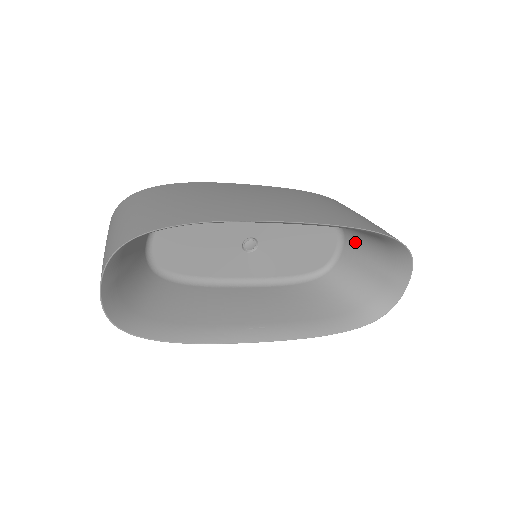
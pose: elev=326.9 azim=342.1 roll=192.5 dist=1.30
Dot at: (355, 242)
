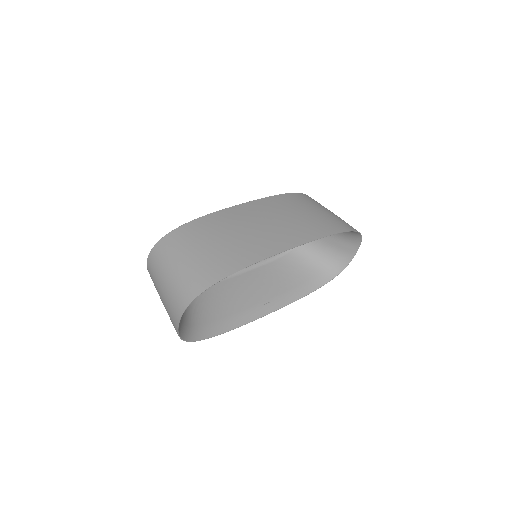
Dot at: occluded
